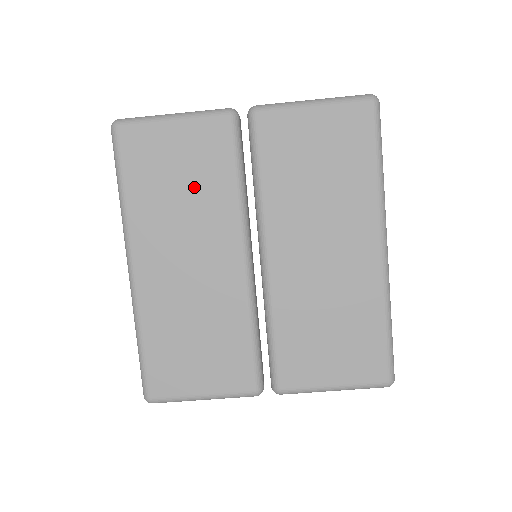
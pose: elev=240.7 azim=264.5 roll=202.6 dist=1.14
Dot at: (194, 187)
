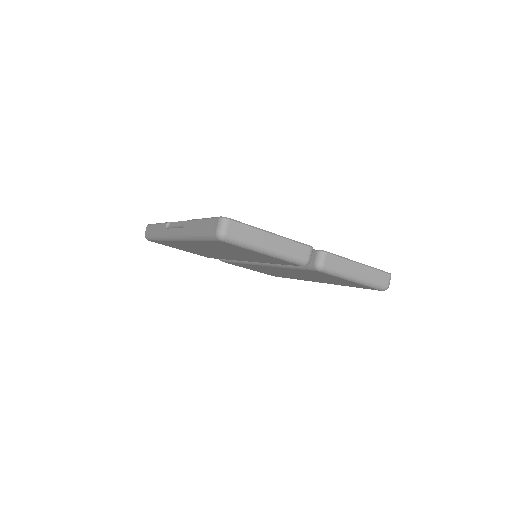
Dot at: (247, 256)
